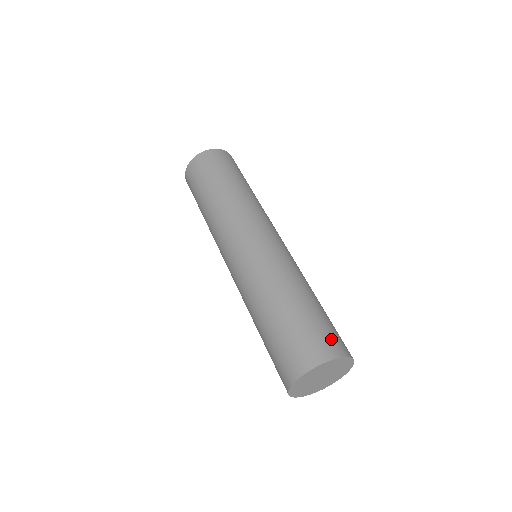
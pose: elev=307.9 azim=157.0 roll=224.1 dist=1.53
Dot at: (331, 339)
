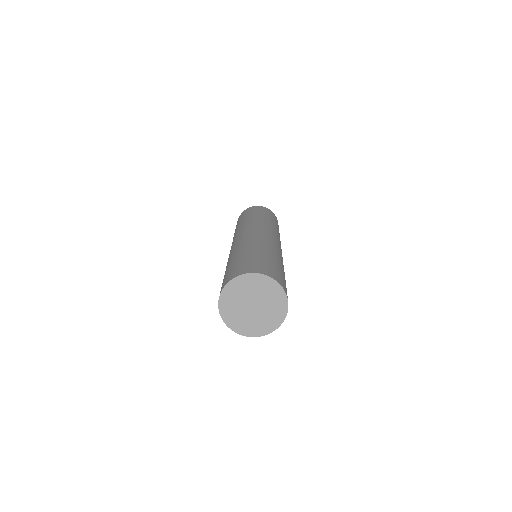
Dot at: (259, 266)
